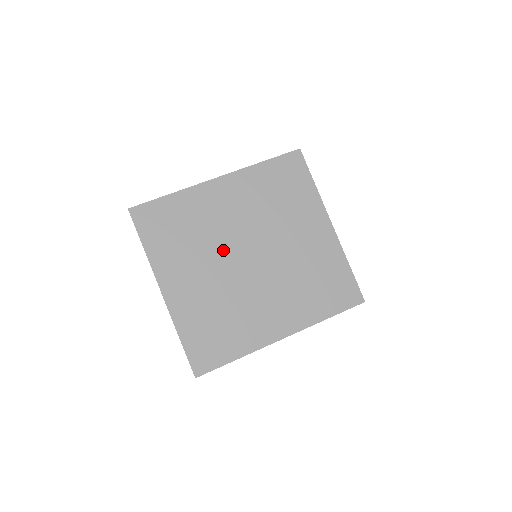
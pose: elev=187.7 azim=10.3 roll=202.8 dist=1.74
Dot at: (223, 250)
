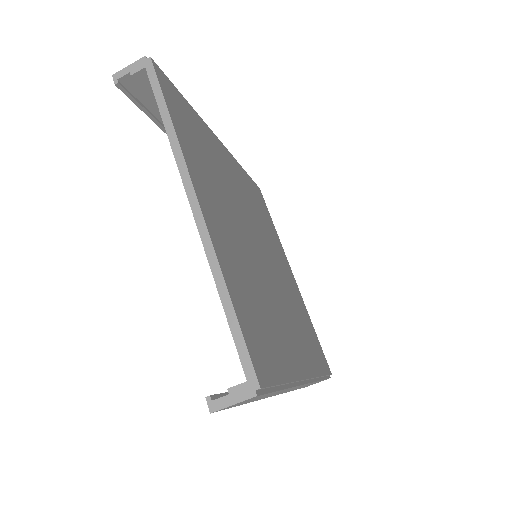
Dot at: (240, 216)
